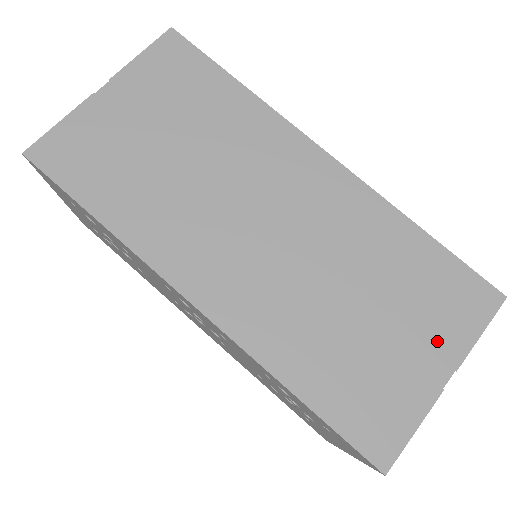
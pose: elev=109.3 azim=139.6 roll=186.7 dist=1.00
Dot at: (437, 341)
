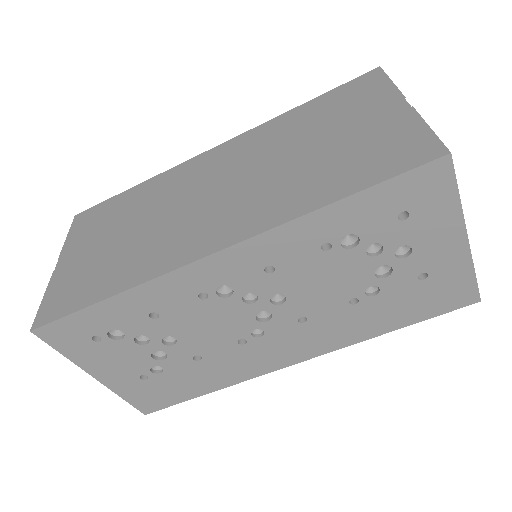
Dot at: (374, 107)
